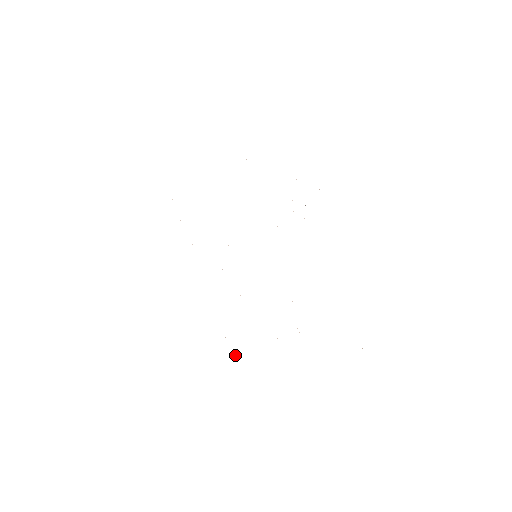
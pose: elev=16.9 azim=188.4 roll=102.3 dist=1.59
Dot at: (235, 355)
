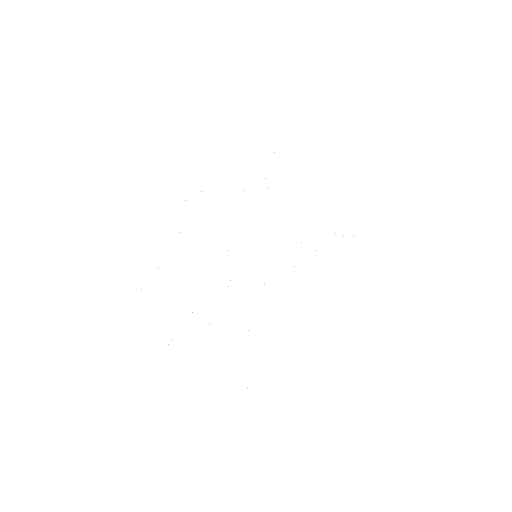
Dot at: occluded
